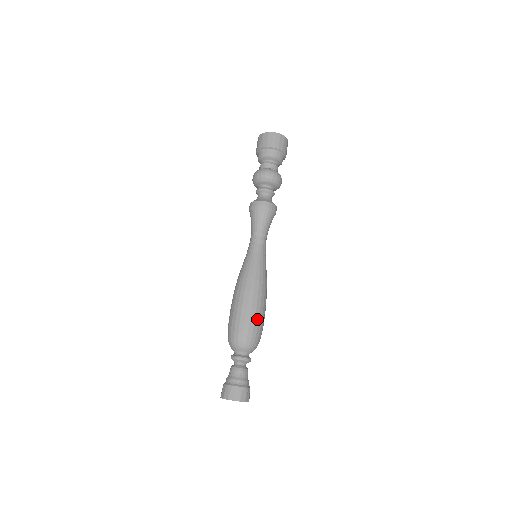
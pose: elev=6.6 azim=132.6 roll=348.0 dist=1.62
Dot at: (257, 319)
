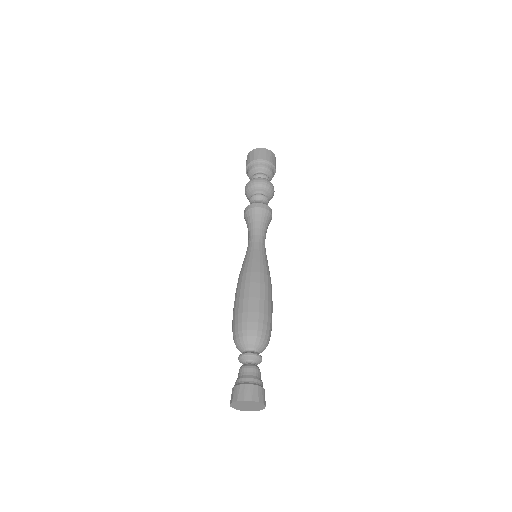
Dot at: occluded
